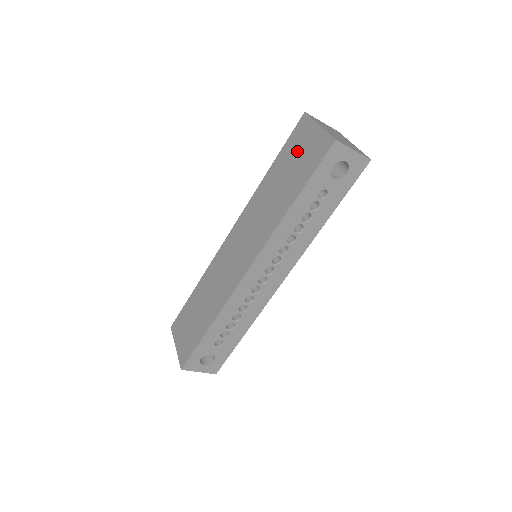
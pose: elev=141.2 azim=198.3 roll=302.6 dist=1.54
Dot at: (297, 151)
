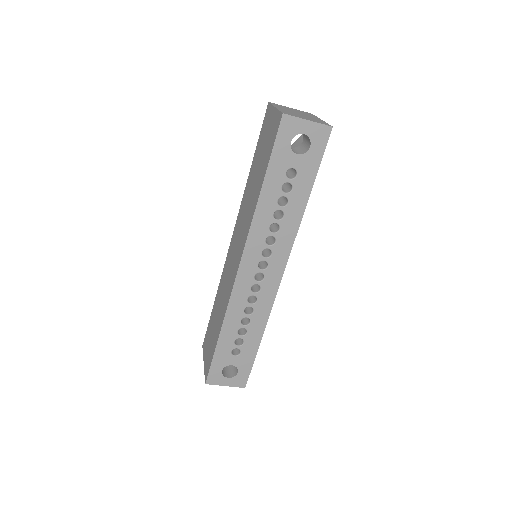
Dot at: (264, 139)
